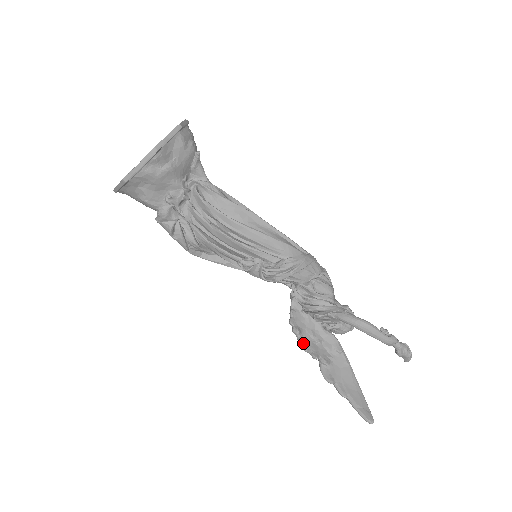
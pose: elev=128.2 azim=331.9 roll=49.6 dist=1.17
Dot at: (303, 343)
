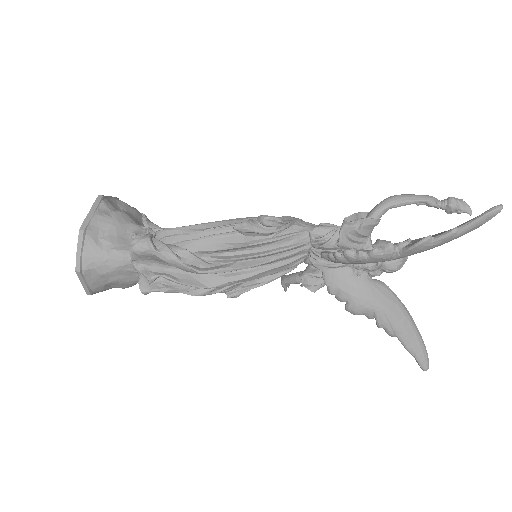
Dot at: (366, 252)
